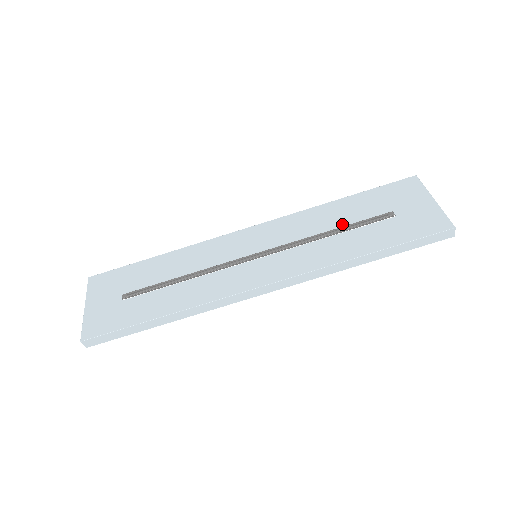
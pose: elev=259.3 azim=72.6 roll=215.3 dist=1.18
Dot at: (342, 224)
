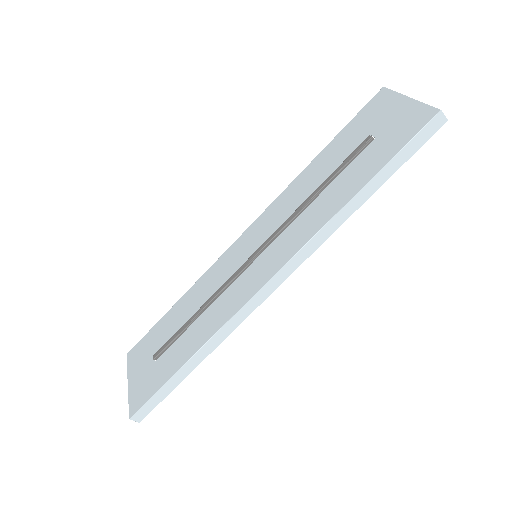
Dot at: (325, 178)
